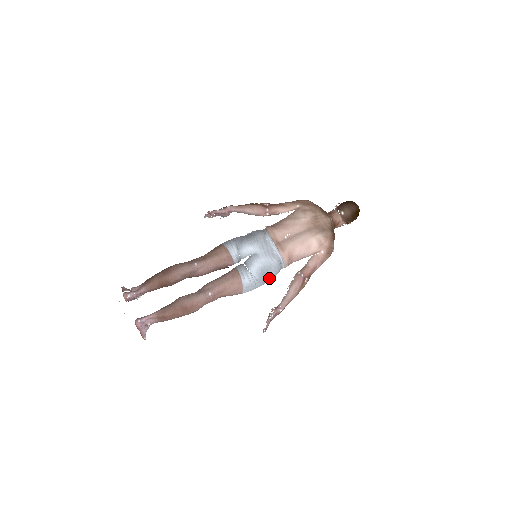
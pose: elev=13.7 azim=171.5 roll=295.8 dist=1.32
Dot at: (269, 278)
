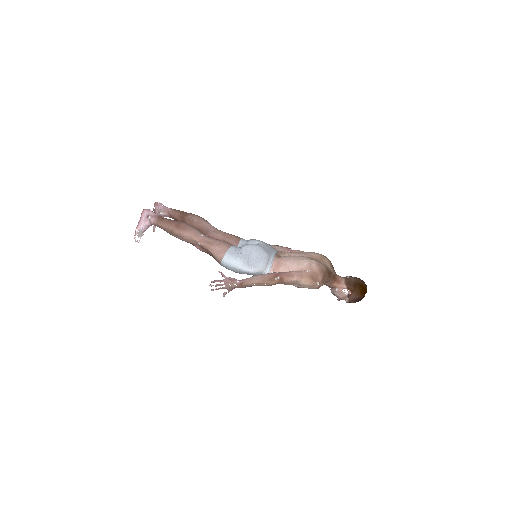
Dot at: (251, 266)
